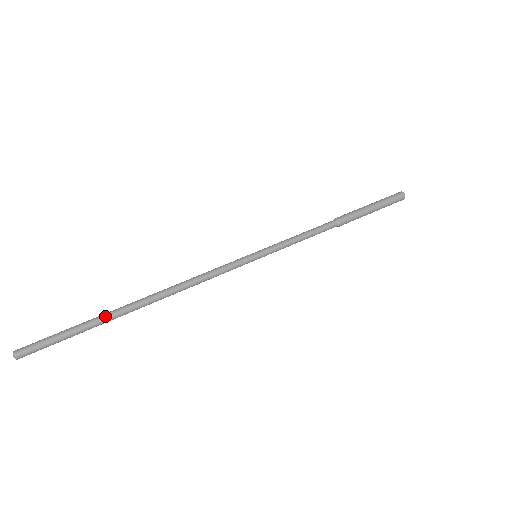
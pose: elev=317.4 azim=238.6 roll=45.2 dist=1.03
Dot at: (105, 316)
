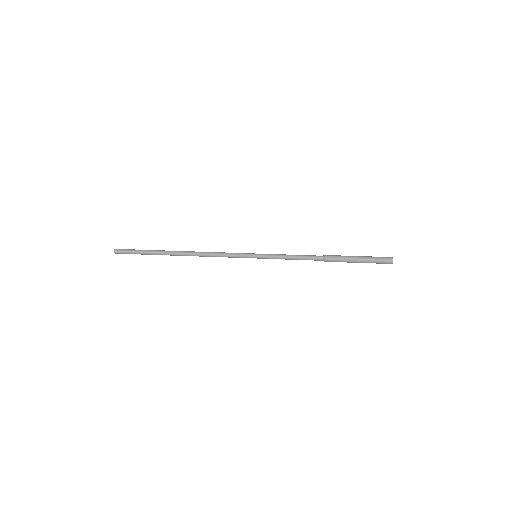
Dot at: (159, 251)
